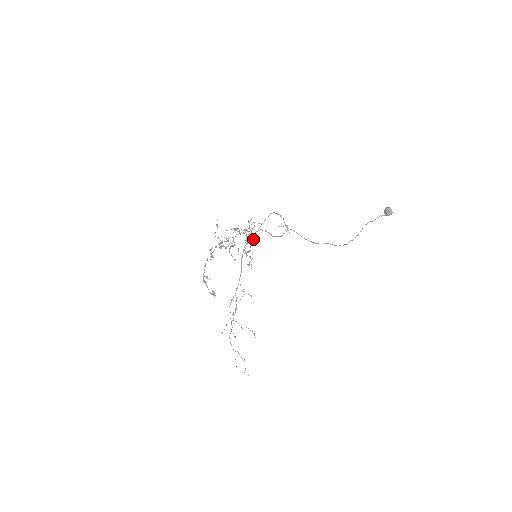
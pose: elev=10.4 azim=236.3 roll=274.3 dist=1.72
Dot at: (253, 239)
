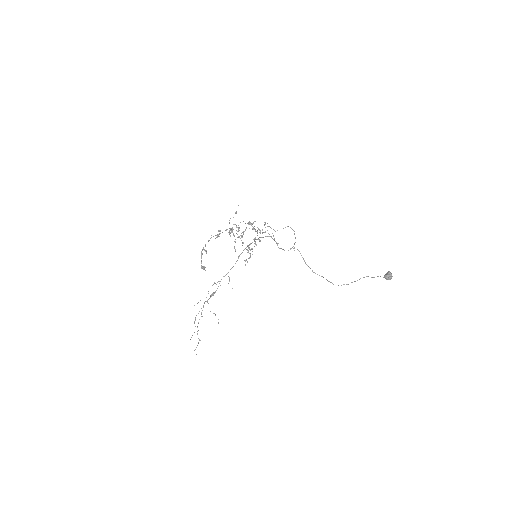
Dot at: occluded
